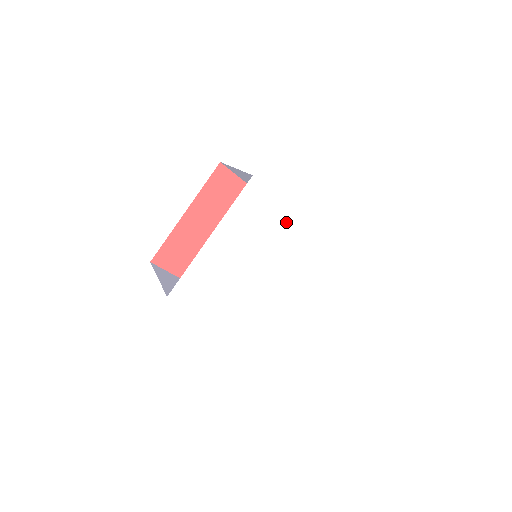
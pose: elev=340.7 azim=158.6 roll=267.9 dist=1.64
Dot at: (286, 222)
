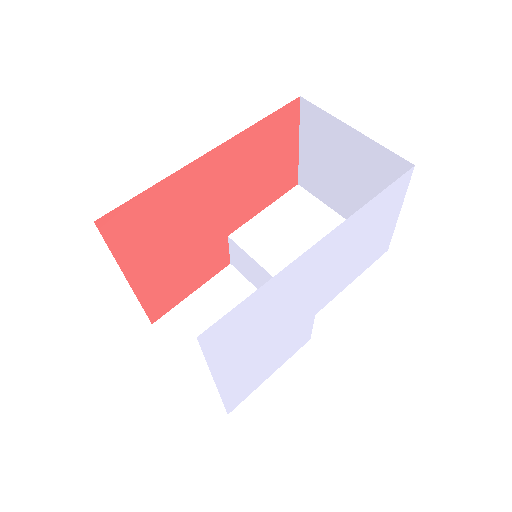
Dot at: (281, 284)
